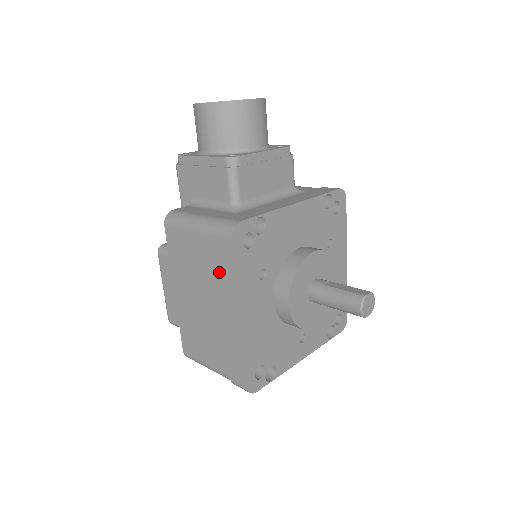
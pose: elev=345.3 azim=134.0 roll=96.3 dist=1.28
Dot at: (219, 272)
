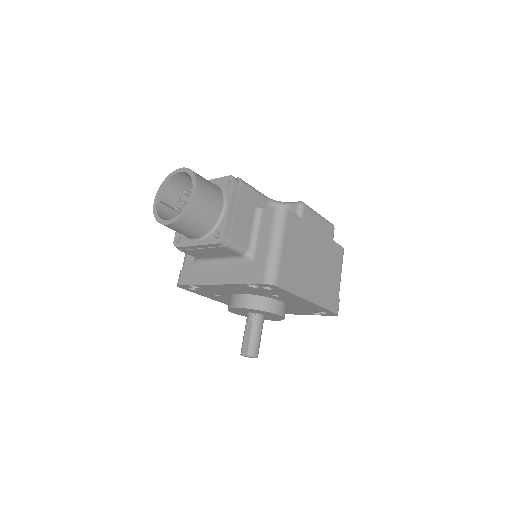
Dot at: occluded
